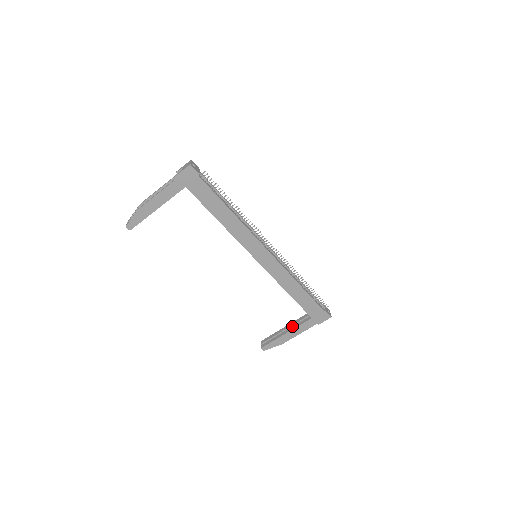
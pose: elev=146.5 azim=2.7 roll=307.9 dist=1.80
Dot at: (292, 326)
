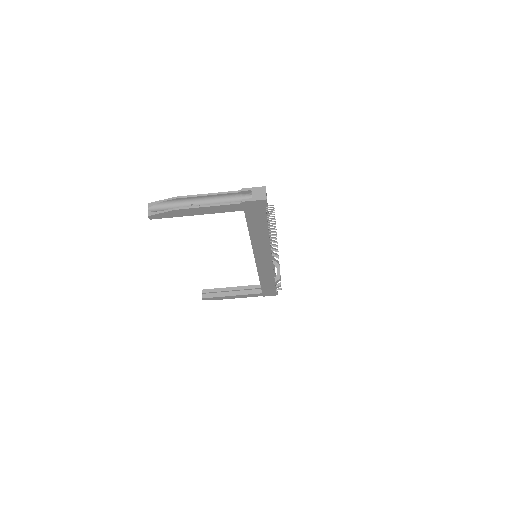
Dot at: (239, 290)
